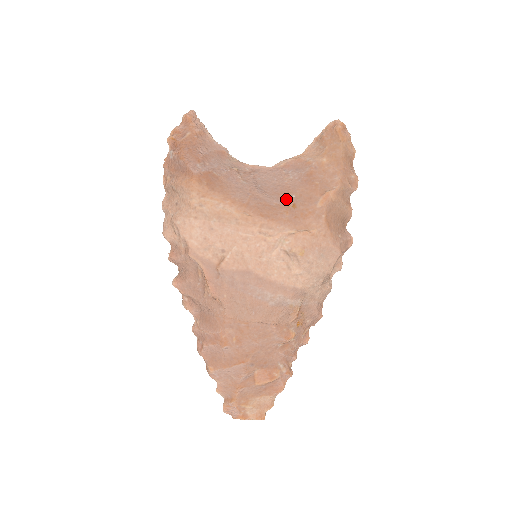
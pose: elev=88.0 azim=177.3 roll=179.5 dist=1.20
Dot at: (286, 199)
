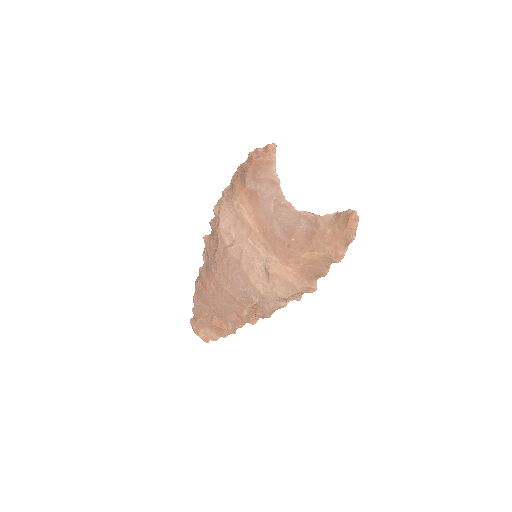
Dot at: (287, 238)
